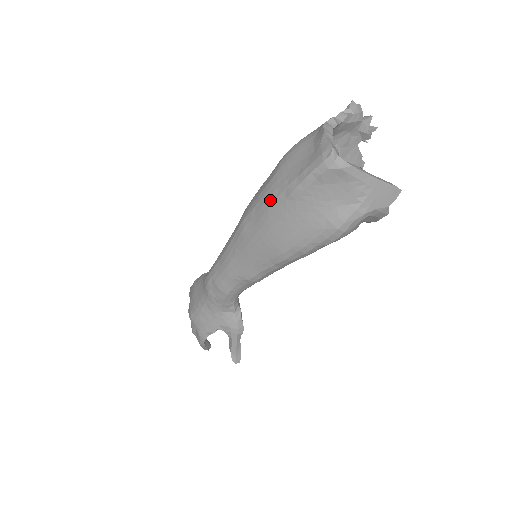
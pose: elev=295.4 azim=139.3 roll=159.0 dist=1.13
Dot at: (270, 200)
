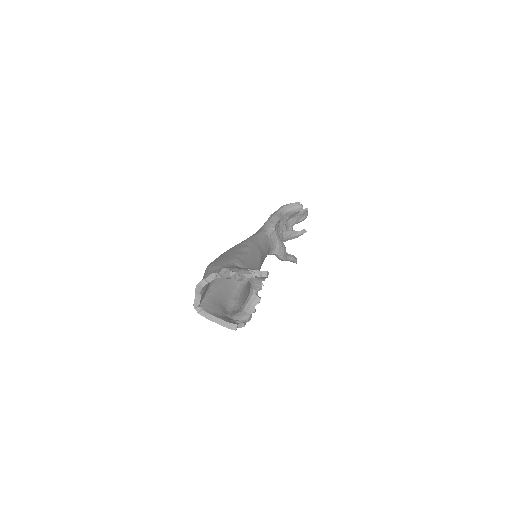
Dot at: occluded
